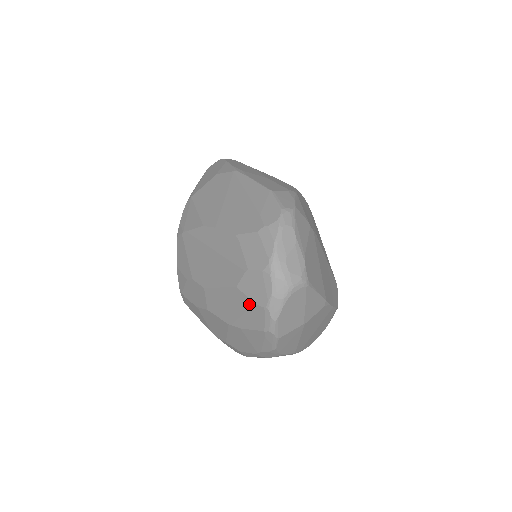
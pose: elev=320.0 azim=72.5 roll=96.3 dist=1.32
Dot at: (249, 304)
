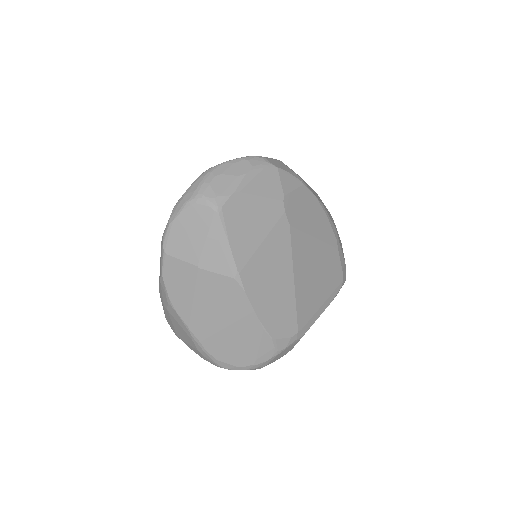
Dot at: occluded
